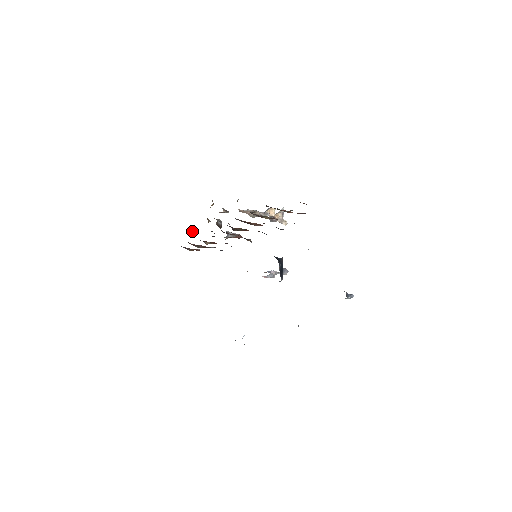
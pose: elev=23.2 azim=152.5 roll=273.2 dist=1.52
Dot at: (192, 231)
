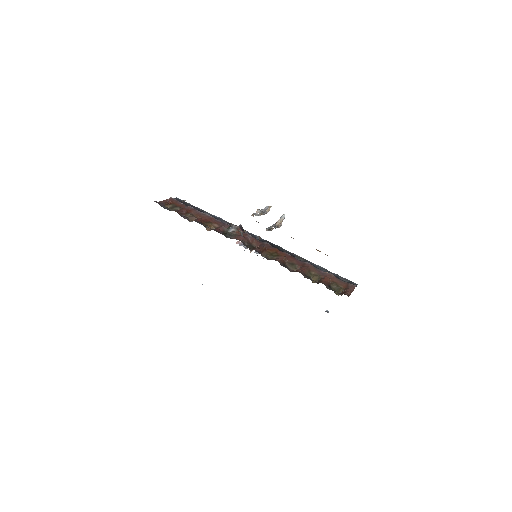
Dot at: occluded
